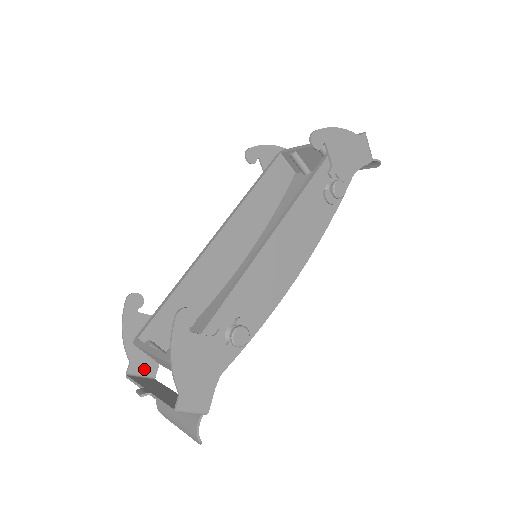
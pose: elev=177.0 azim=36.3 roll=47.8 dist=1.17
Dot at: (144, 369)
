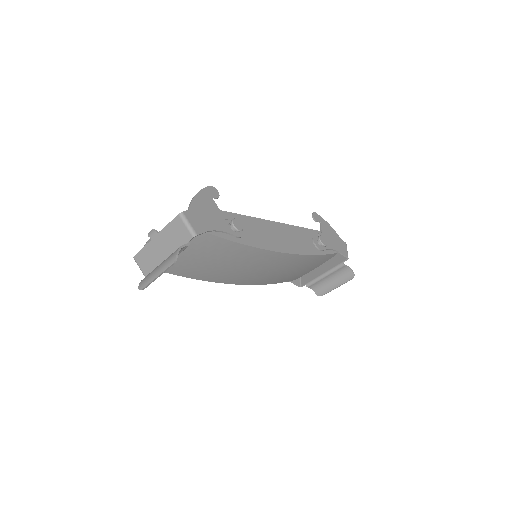
Dot at: occluded
